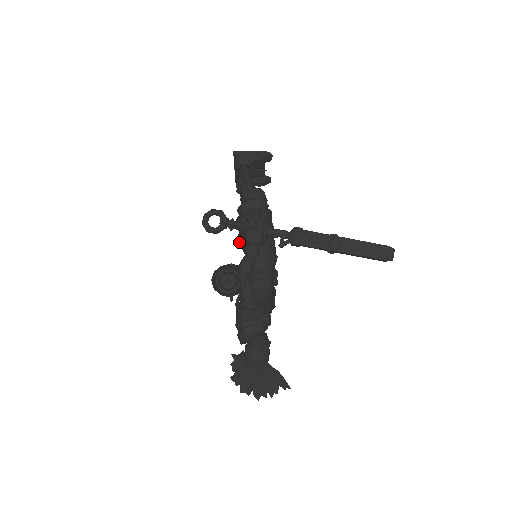
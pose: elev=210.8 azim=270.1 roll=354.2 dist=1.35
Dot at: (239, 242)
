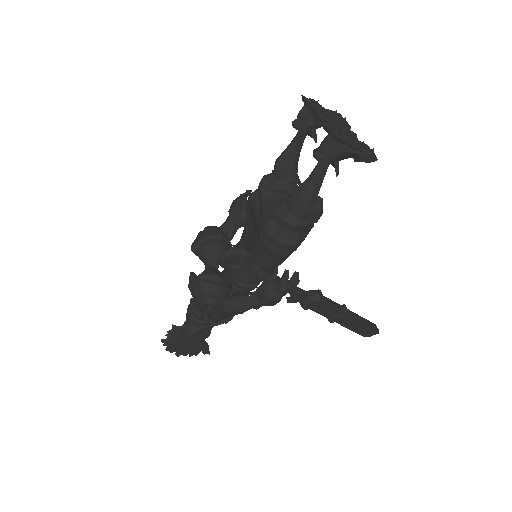
Dot at: (248, 204)
